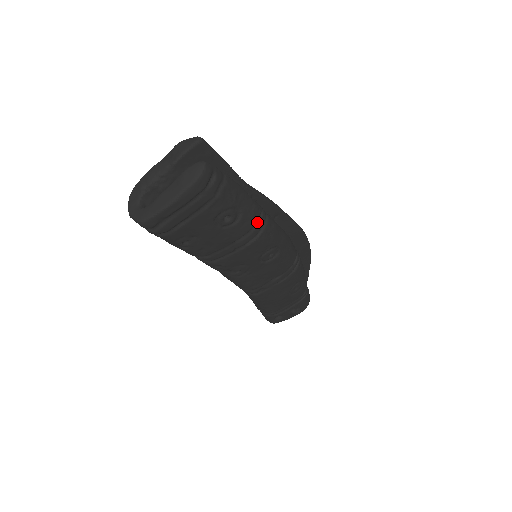
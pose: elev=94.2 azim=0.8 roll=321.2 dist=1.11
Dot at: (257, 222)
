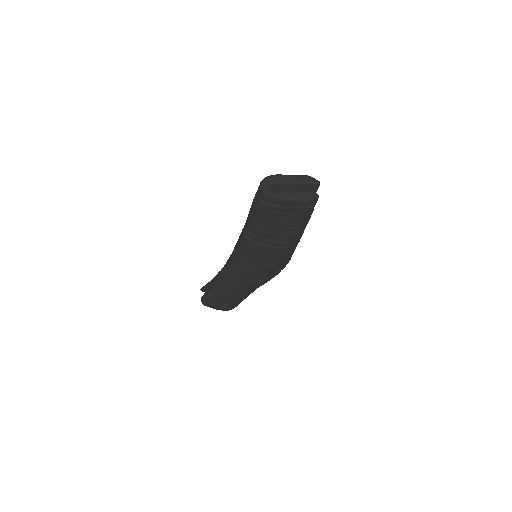
Dot at: (294, 240)
